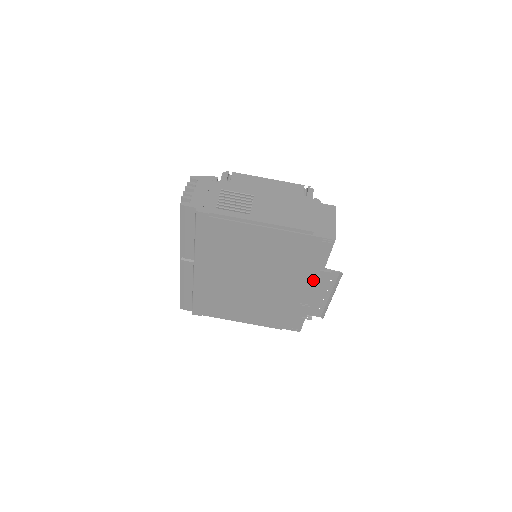
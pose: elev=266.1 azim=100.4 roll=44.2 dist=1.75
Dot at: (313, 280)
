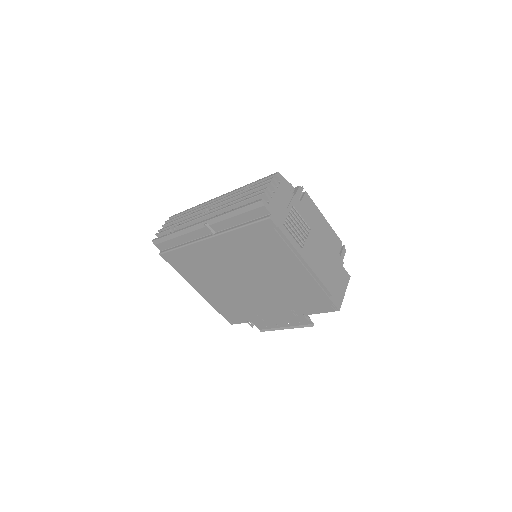
Dot at: (289, 313)
